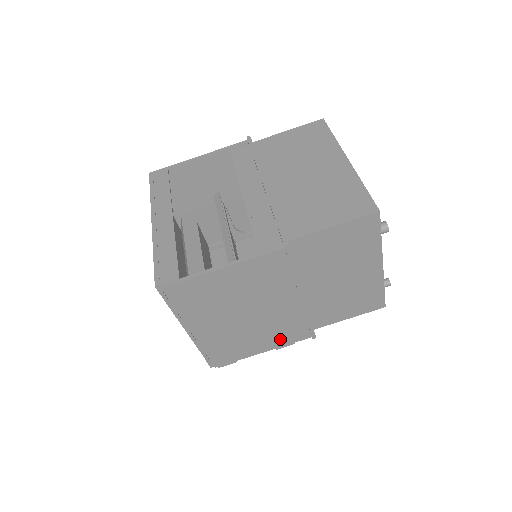
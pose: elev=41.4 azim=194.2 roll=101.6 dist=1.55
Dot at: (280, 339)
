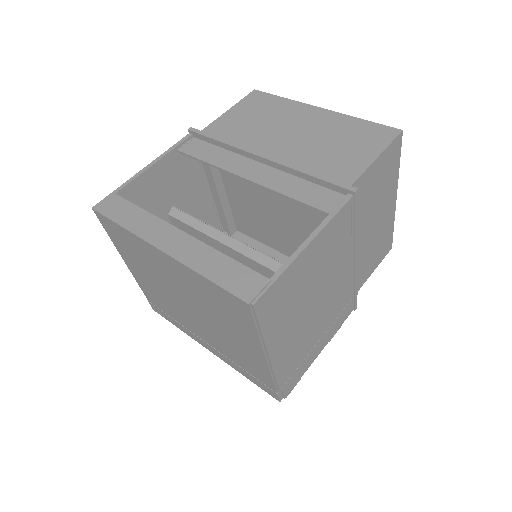
Dot at: (334, 325)
